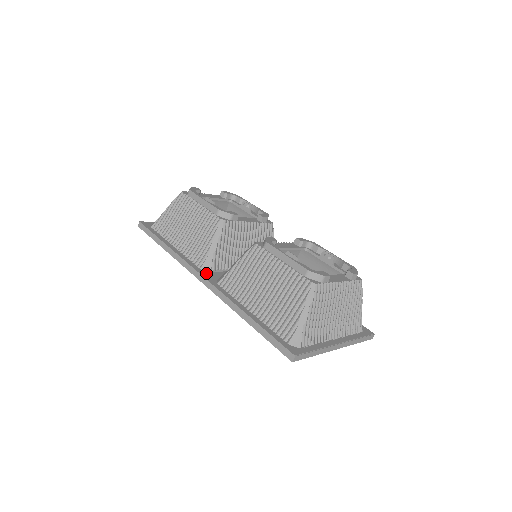
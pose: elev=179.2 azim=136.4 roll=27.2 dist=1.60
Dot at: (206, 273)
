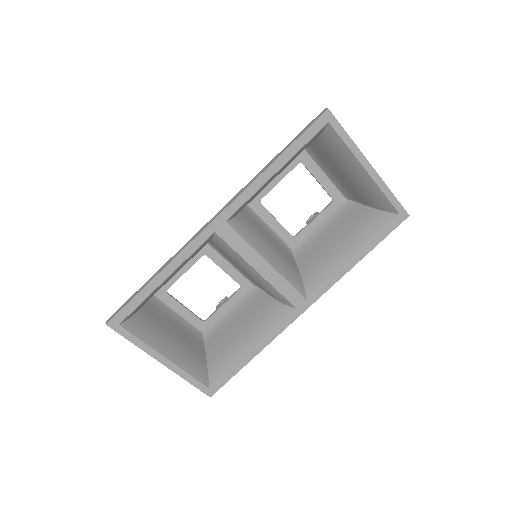
Dot at: occluded
